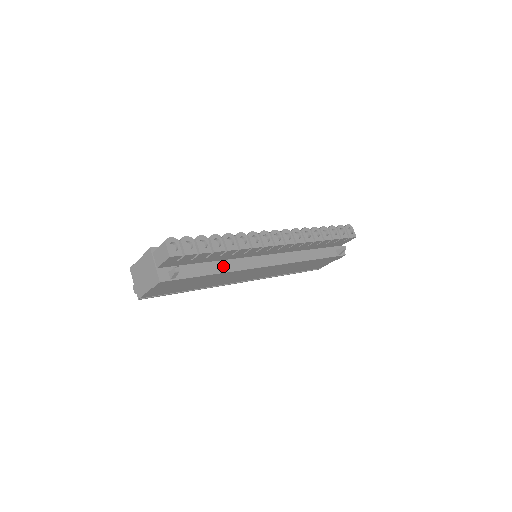
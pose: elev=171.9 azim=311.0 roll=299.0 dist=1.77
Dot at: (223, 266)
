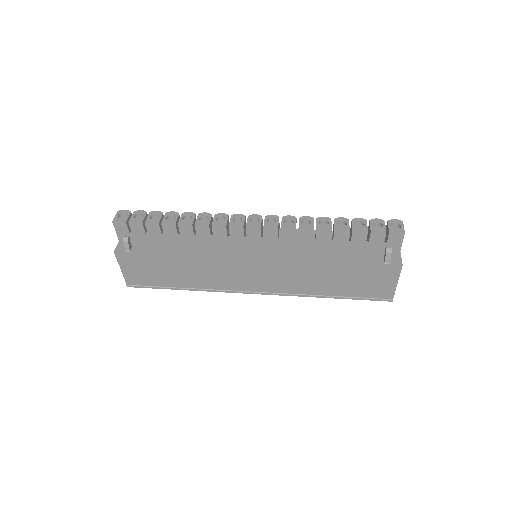
Dot at: (190, 250)
